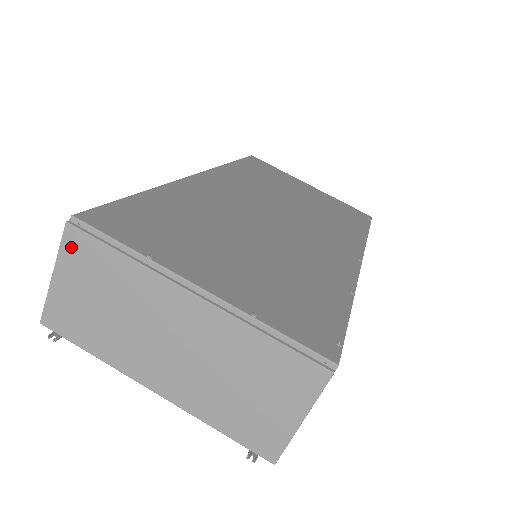
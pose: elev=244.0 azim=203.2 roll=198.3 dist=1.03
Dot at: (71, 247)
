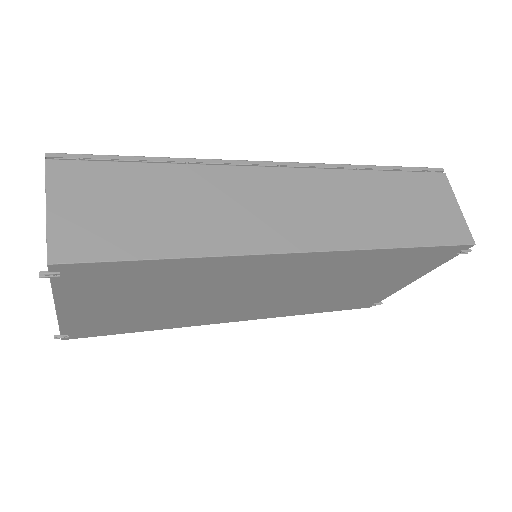
Dot at: occluded
